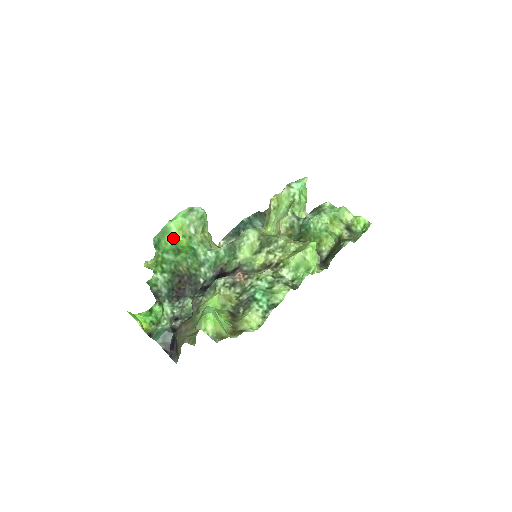
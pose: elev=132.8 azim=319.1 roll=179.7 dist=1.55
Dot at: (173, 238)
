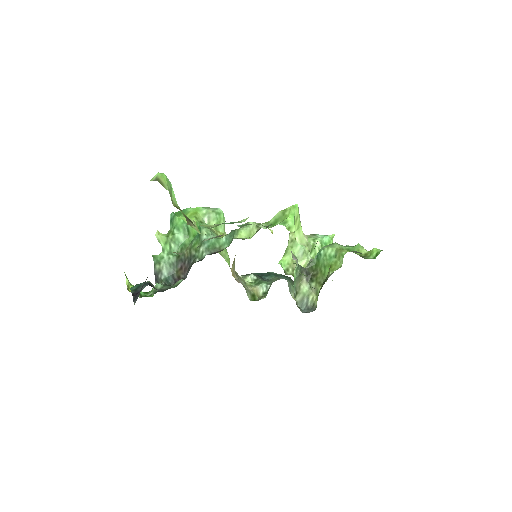
Dot at: occluded
